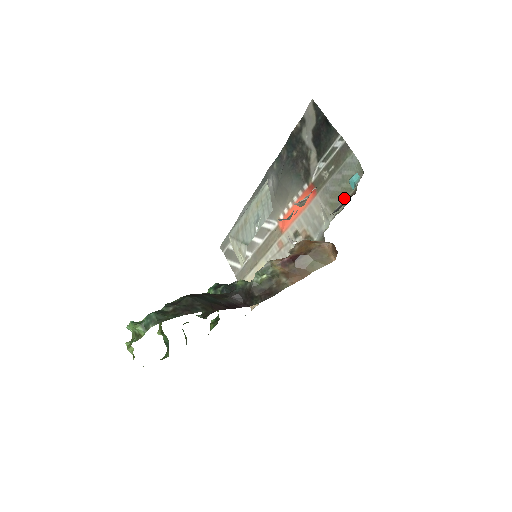
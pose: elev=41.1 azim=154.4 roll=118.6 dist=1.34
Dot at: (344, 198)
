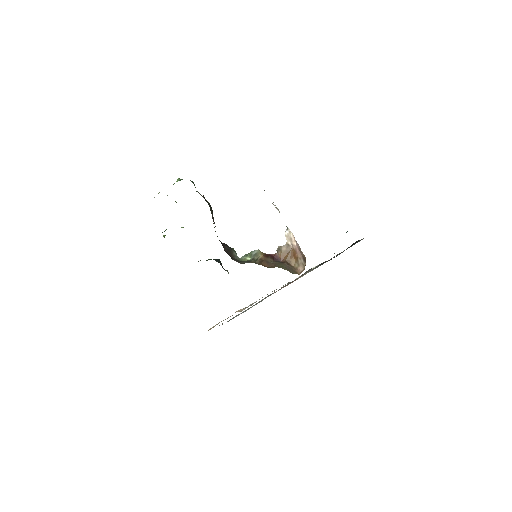
Dot at: occluded
